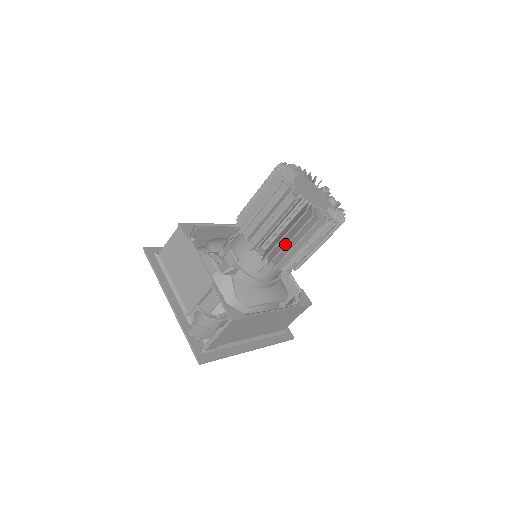
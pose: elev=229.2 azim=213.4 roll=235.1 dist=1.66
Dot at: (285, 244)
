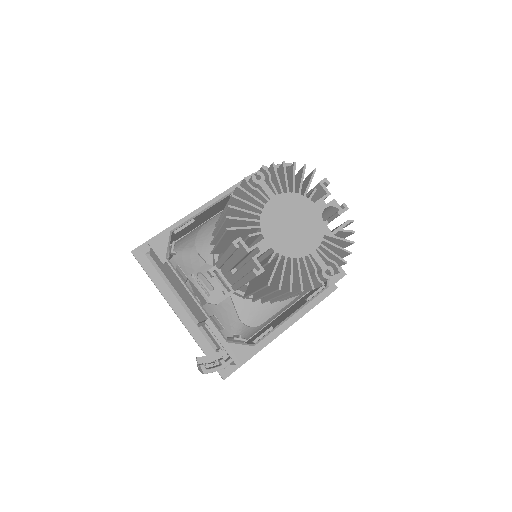
Dot at: (271, 296)
